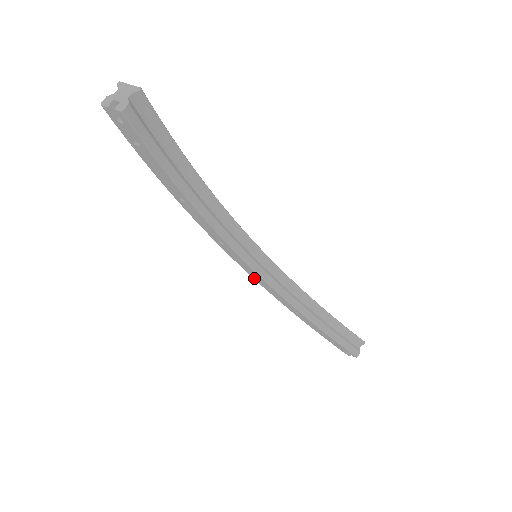
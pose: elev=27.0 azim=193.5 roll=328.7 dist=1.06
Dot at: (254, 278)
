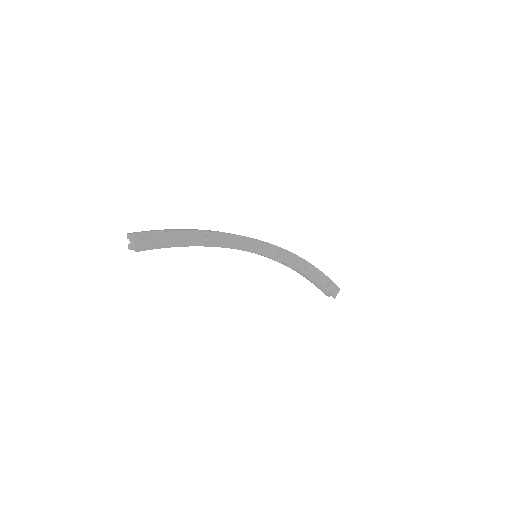
Dot at: occluded
